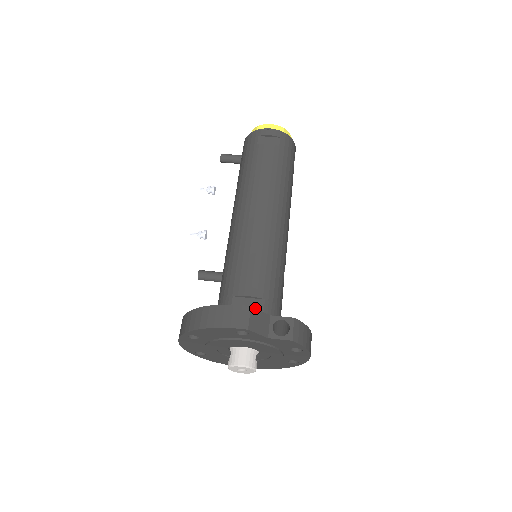
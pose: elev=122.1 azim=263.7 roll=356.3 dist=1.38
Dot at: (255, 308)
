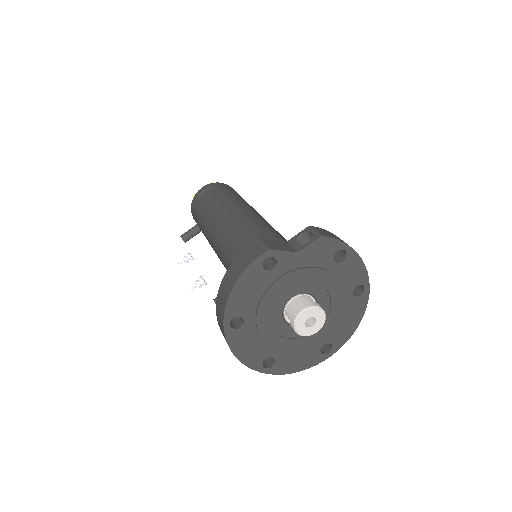
Dot at: (265, 239)
